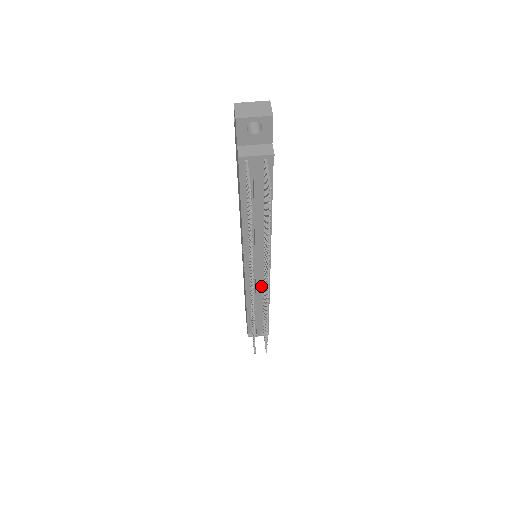
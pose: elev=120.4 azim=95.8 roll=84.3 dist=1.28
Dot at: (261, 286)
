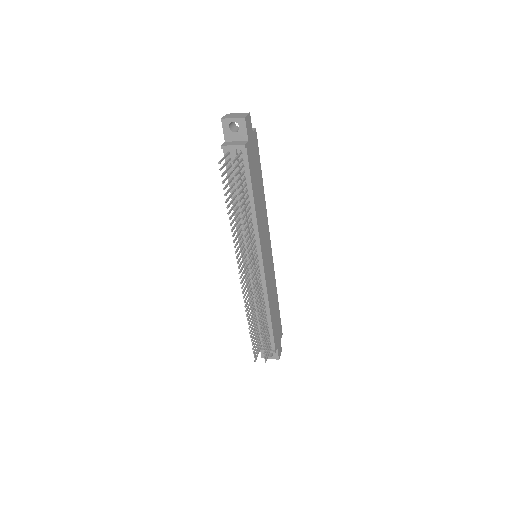
Dot at: occluded
